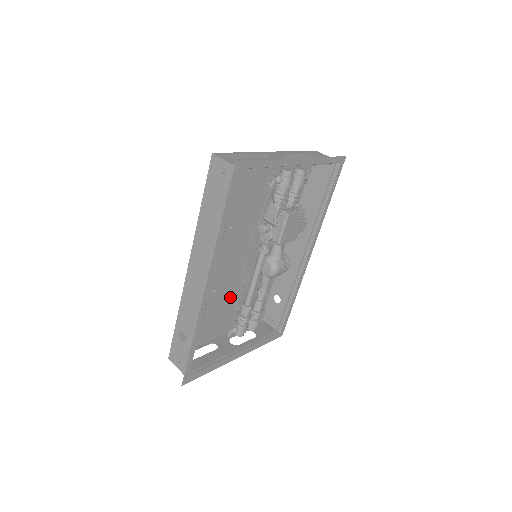
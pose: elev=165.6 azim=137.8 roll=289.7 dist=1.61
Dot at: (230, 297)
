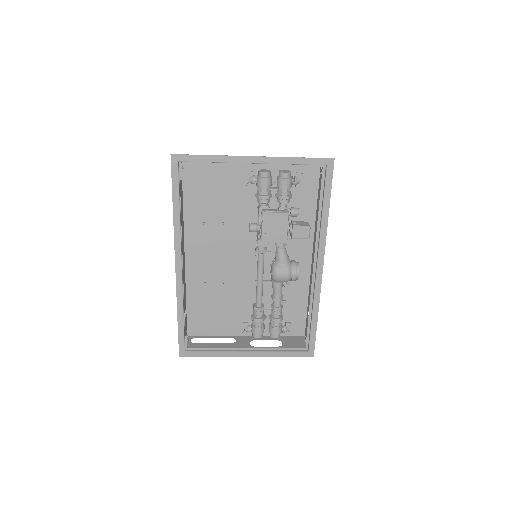
Dot at: (247, 296)
